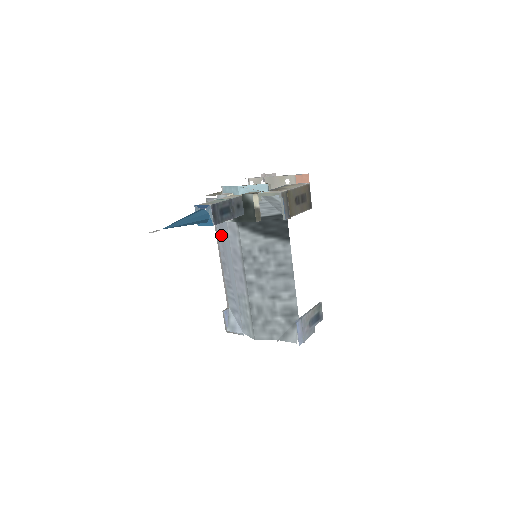
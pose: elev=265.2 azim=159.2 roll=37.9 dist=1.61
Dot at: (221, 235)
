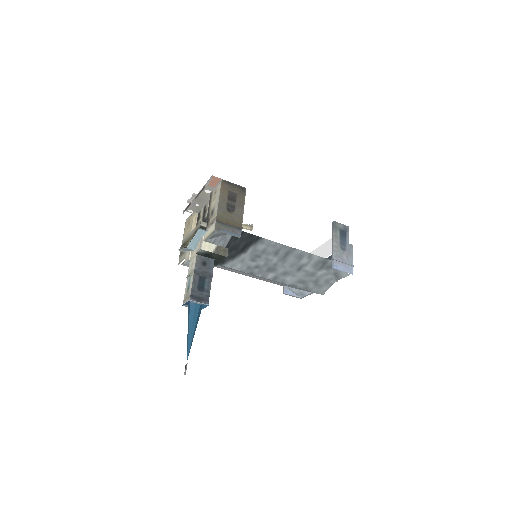
Dot at: occluded
